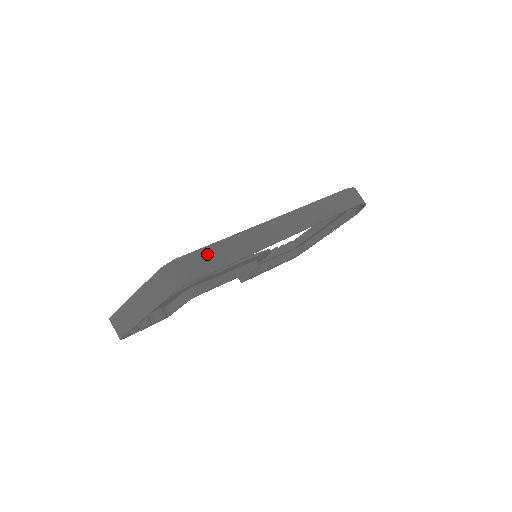
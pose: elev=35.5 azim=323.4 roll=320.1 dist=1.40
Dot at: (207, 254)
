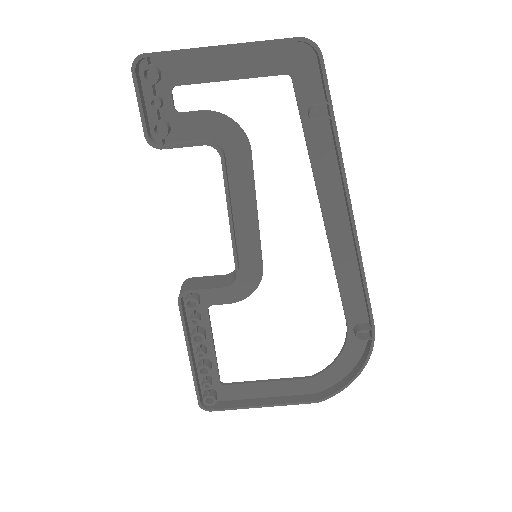
Dot at: occluded
